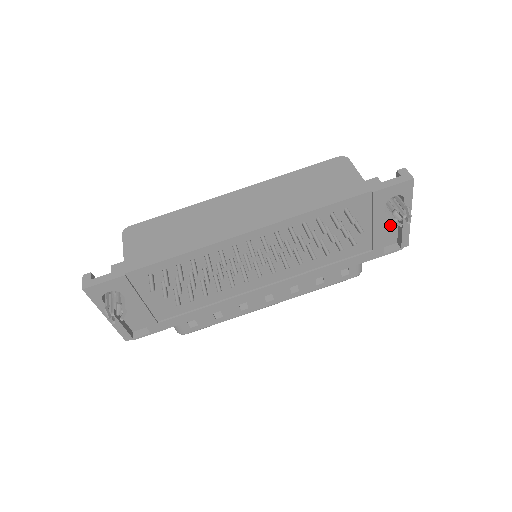
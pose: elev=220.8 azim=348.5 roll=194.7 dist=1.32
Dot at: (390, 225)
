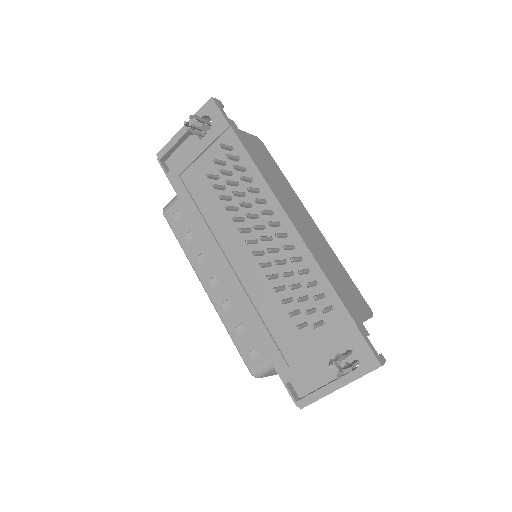
Dot at: (320, 377)
